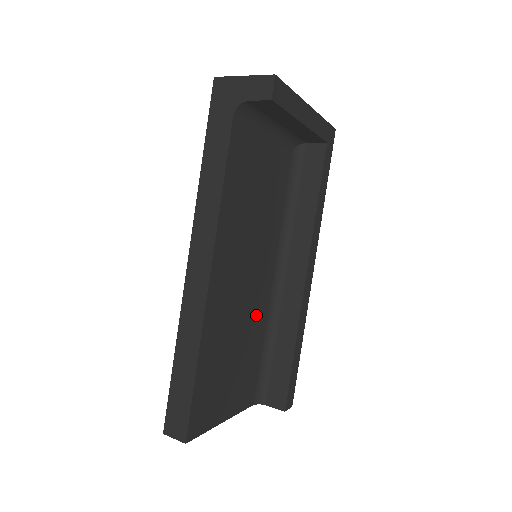
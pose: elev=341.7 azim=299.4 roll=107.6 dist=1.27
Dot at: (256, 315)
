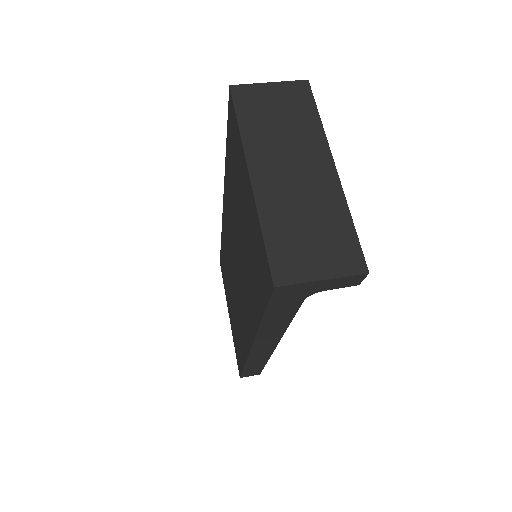
Dot at: occluded
